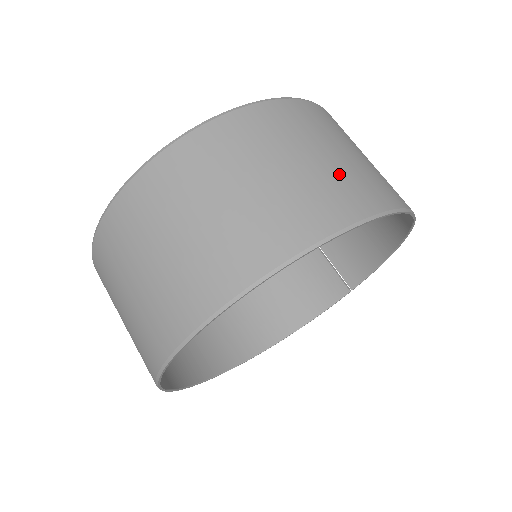
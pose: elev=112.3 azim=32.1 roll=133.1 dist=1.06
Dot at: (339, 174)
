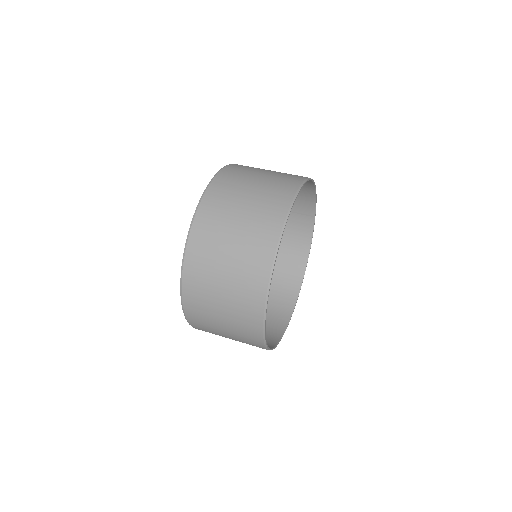
Dot at: (257, 211)
